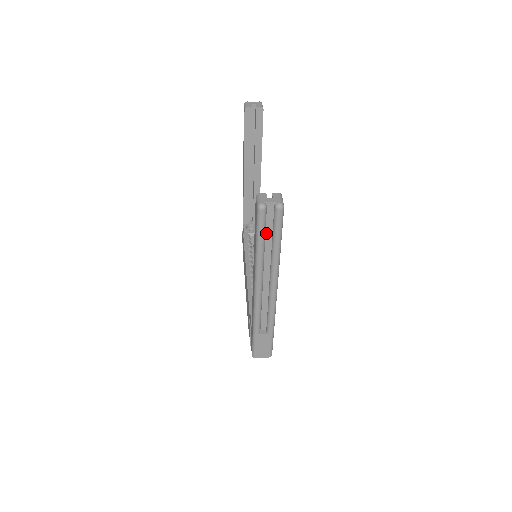
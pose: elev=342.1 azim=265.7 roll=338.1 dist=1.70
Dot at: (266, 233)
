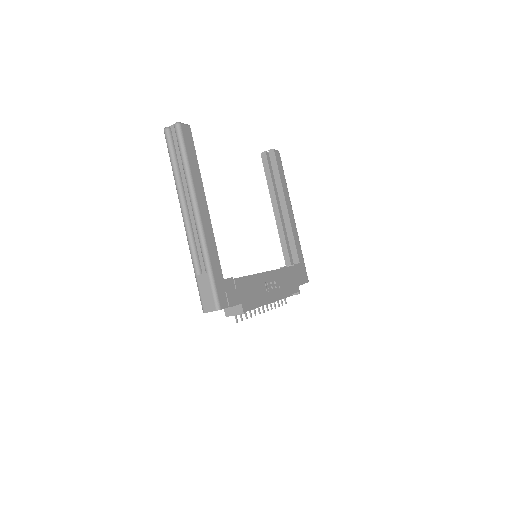
Dot at: (177, 155)
